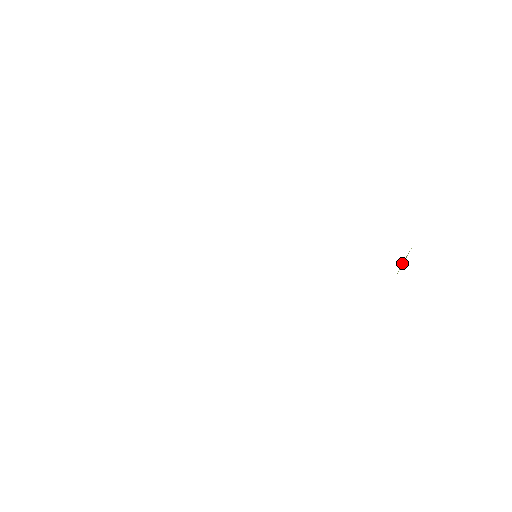
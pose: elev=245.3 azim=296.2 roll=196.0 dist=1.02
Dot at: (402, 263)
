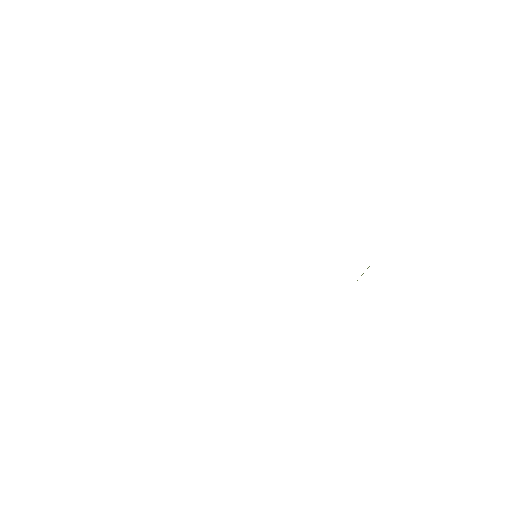
Dot at: (363, 273)
